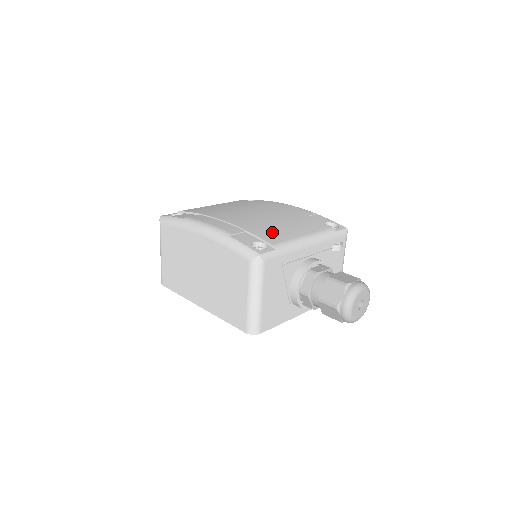
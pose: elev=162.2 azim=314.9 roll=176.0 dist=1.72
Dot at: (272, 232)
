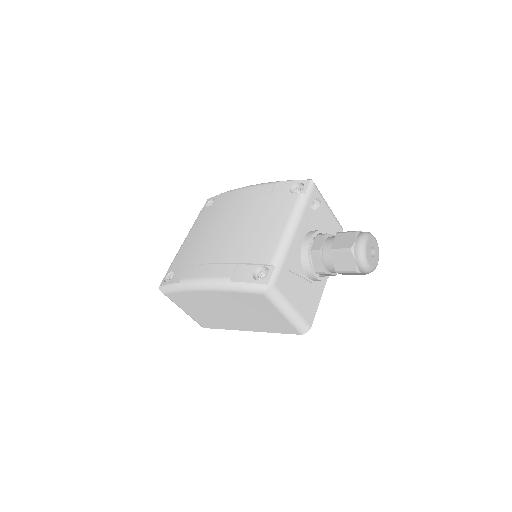
Dot at: (259, 247)
